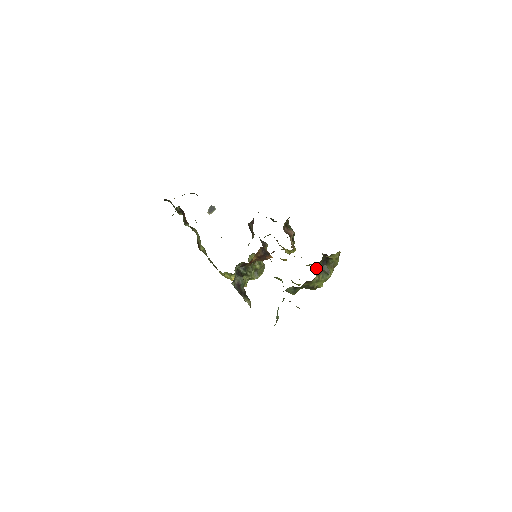
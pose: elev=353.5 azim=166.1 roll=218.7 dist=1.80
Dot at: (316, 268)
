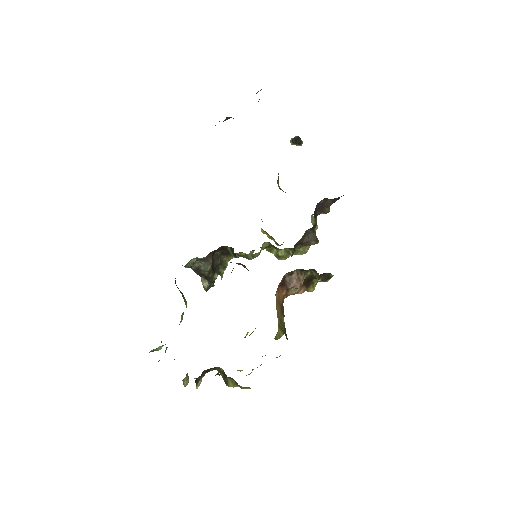
Dot at: occluded
